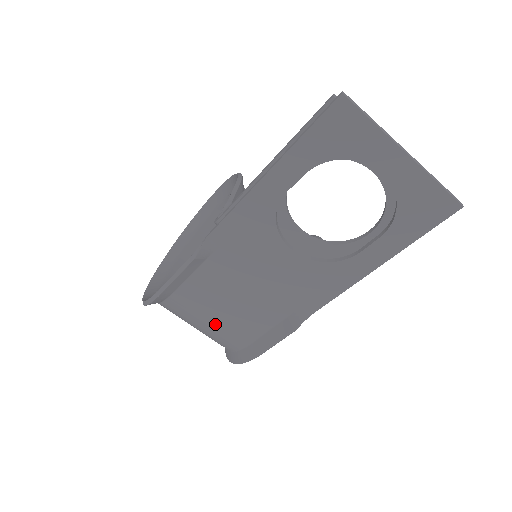
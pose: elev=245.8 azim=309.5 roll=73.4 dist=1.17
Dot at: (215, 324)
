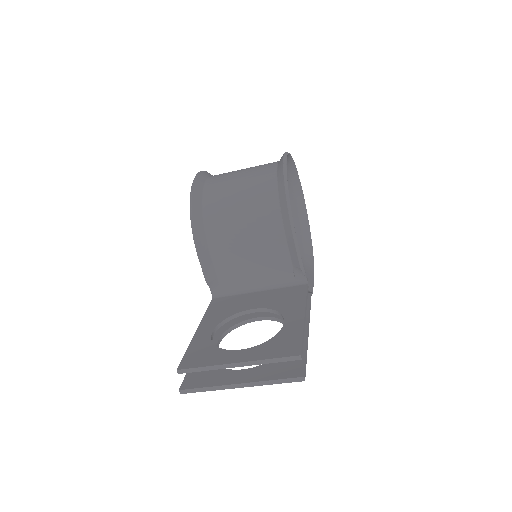
Dot at: occluded
